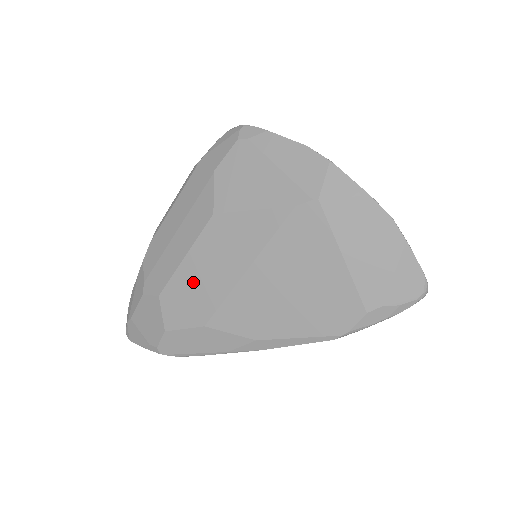
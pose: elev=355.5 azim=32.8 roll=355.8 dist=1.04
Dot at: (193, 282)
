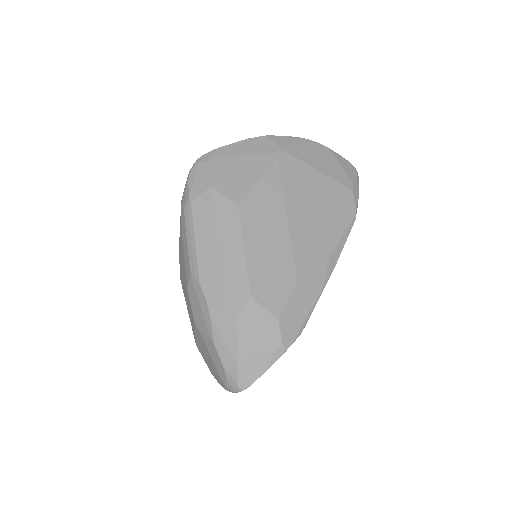
Dot at: (265, 260)
